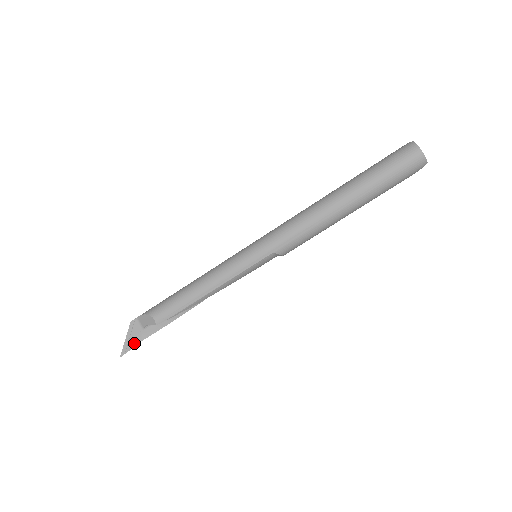
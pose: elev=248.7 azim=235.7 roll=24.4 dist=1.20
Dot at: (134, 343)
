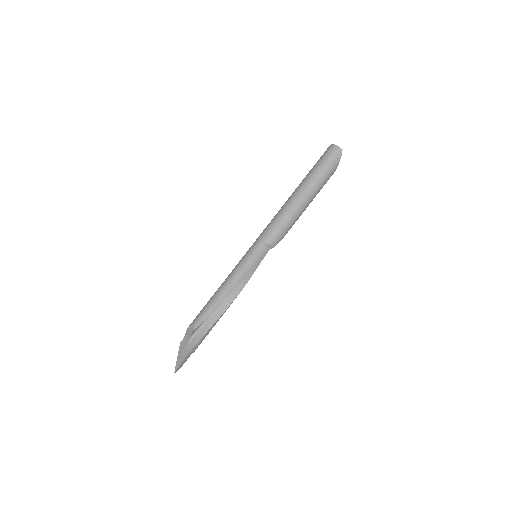
Dot at: (183, 356)
